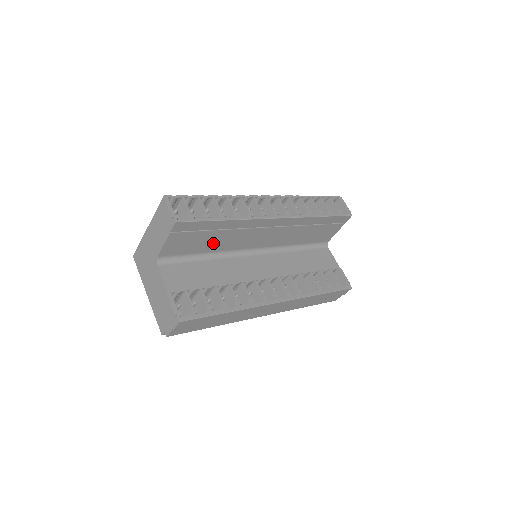
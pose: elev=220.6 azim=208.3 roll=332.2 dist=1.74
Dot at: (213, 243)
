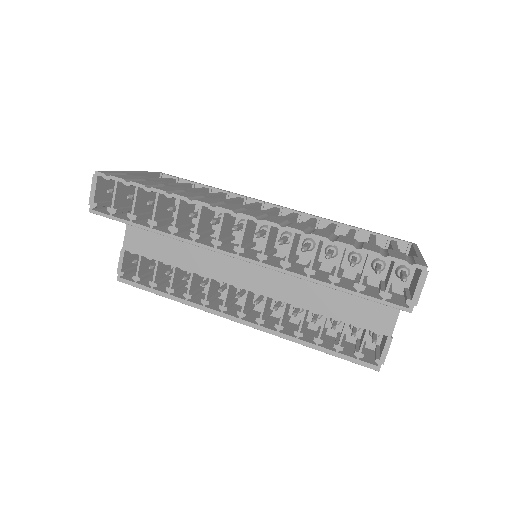
Dot at: occluded
